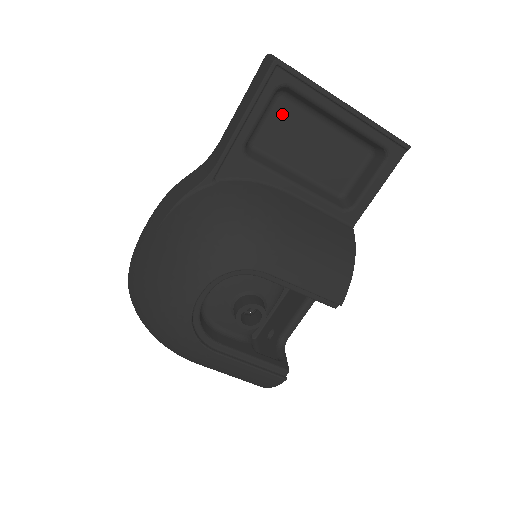
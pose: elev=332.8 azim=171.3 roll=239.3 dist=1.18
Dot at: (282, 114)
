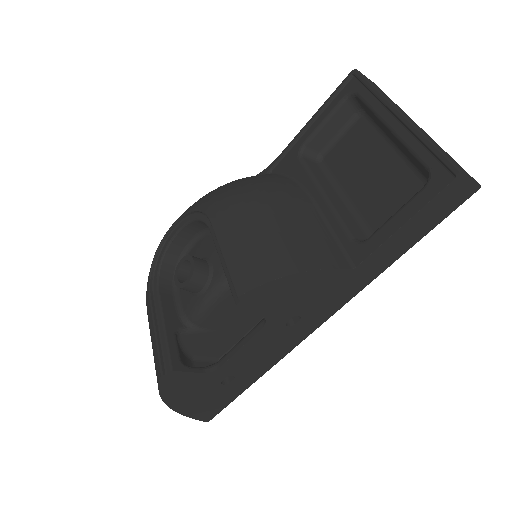
Dot at: (357, 134)
